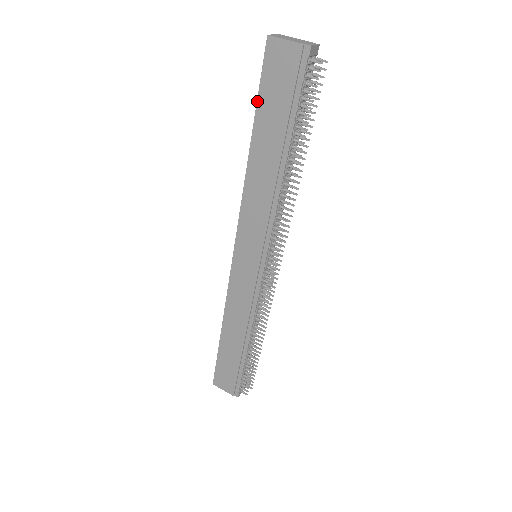
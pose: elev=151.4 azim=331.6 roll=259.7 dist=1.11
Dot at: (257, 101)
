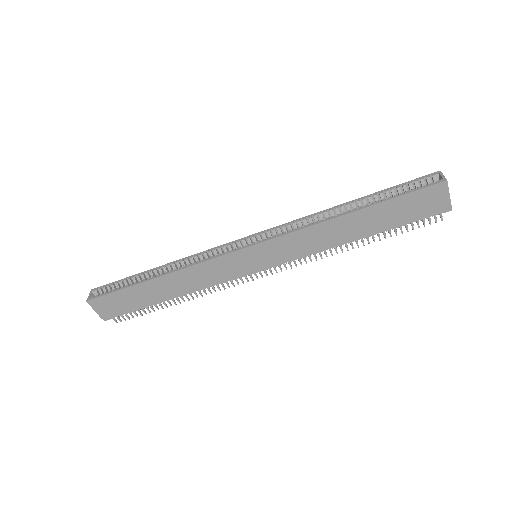
Dot at: (394, 198)
